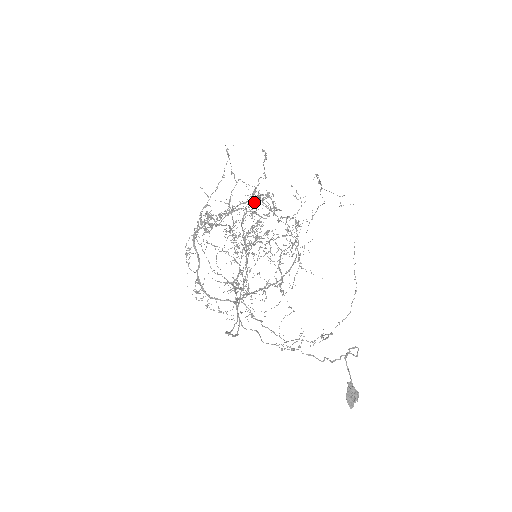
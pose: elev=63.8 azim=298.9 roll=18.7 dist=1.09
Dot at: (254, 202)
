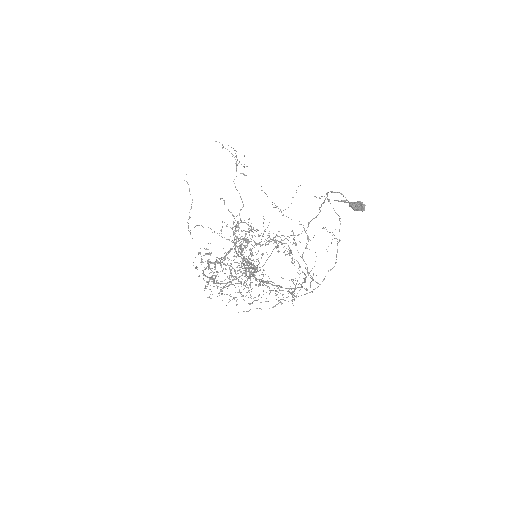
Dot at: occluded
